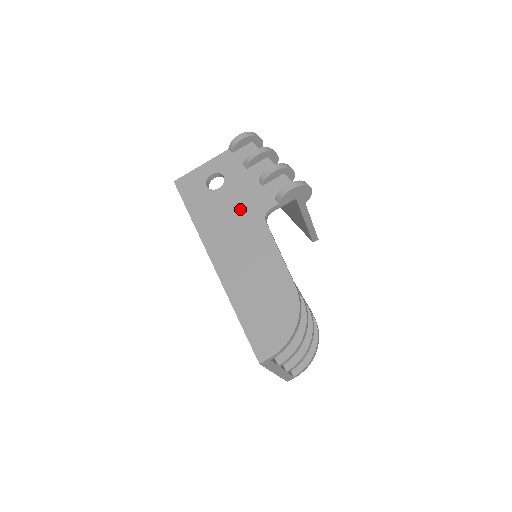
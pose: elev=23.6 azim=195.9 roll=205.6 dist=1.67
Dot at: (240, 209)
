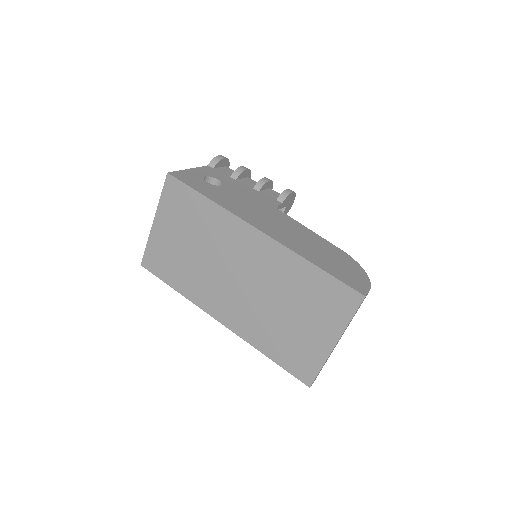
Dot at: (253, 201)
